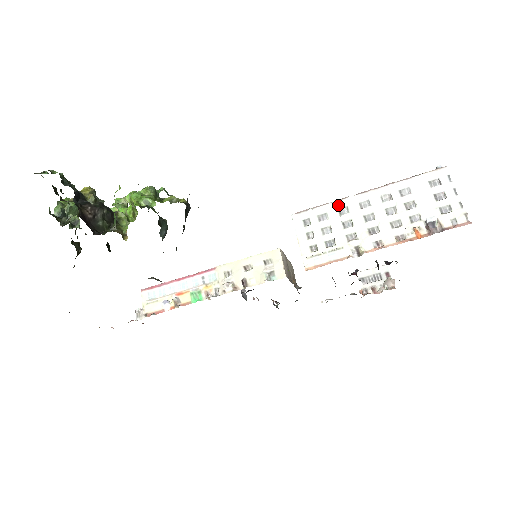
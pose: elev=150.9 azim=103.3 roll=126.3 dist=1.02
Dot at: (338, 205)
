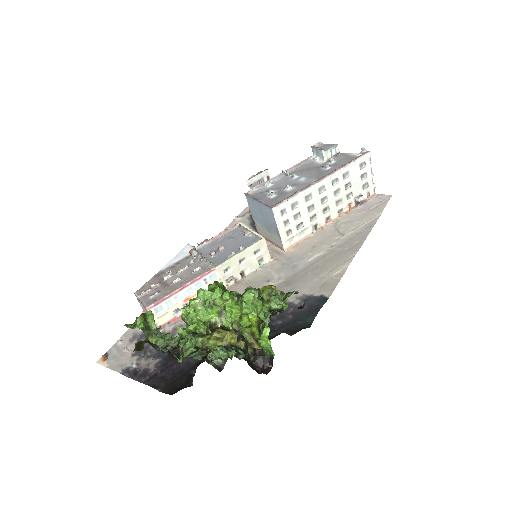
Dot at: (305, 193)
